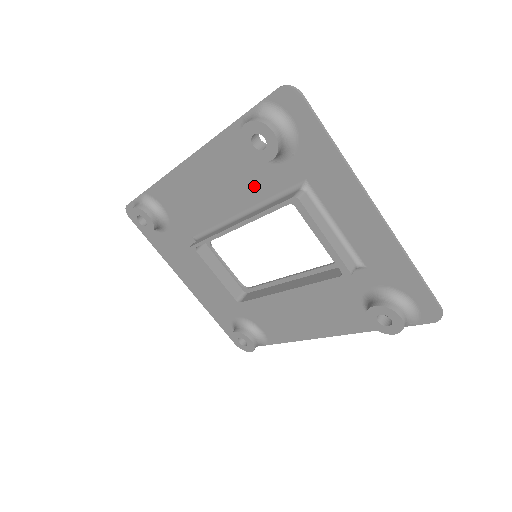
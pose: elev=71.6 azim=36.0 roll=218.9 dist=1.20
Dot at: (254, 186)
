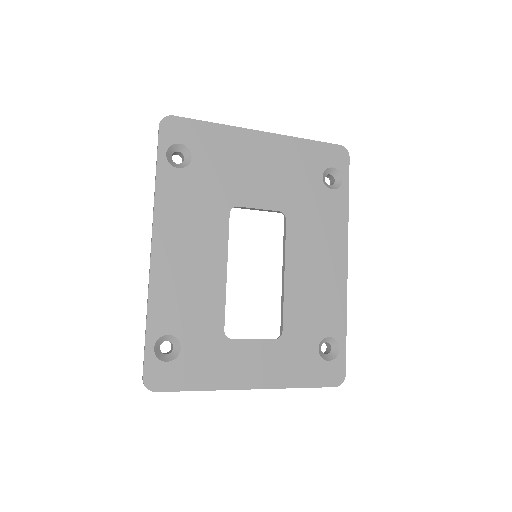
Dot at: (199, 303)
